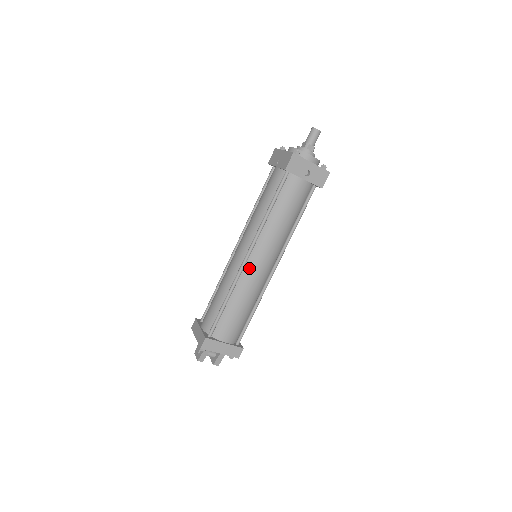
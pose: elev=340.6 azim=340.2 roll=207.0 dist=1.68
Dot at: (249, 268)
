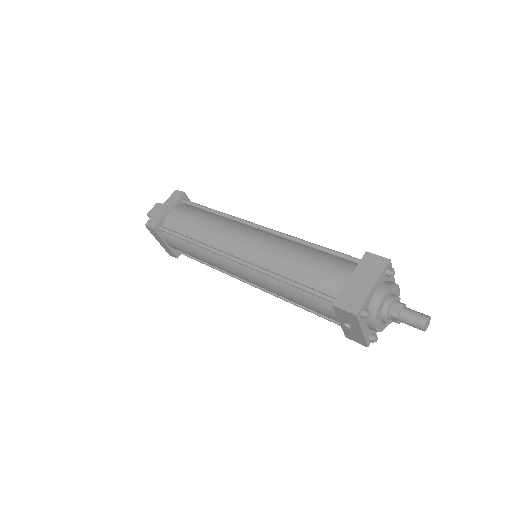
Dot at: (228, 262)
